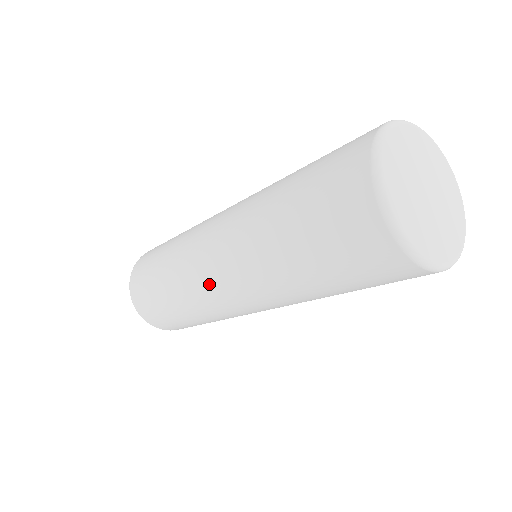
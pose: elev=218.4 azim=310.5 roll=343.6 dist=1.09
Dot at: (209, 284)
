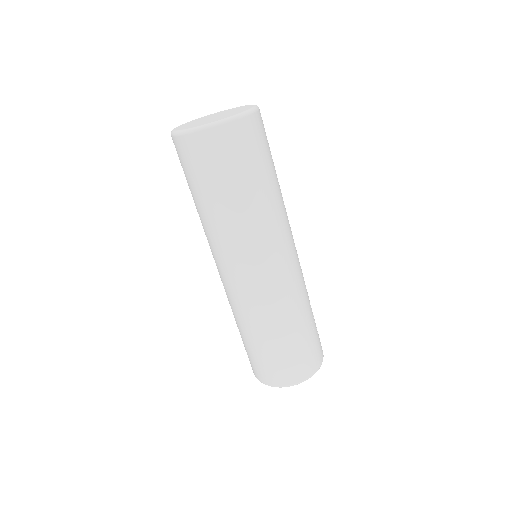
Dot at: (231, 286)
